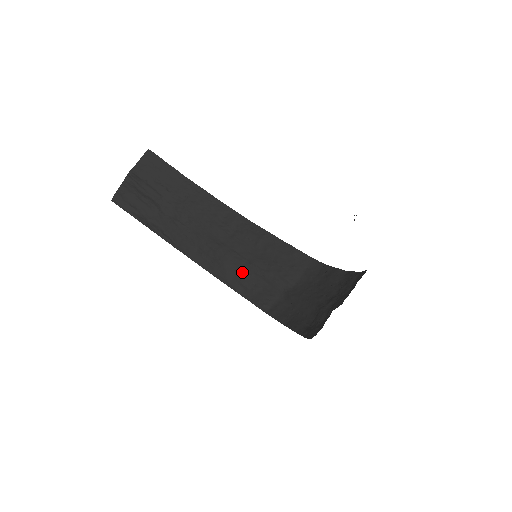
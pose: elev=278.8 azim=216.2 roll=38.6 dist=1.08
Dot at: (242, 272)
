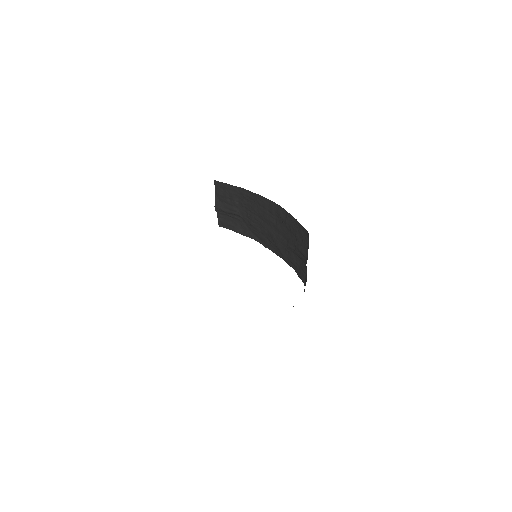
Dot at: (288, 252)
